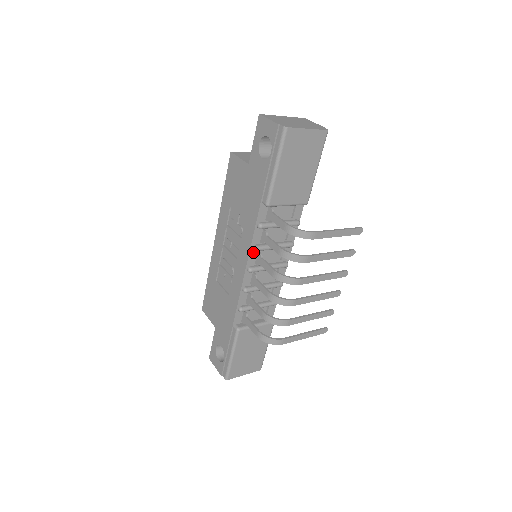
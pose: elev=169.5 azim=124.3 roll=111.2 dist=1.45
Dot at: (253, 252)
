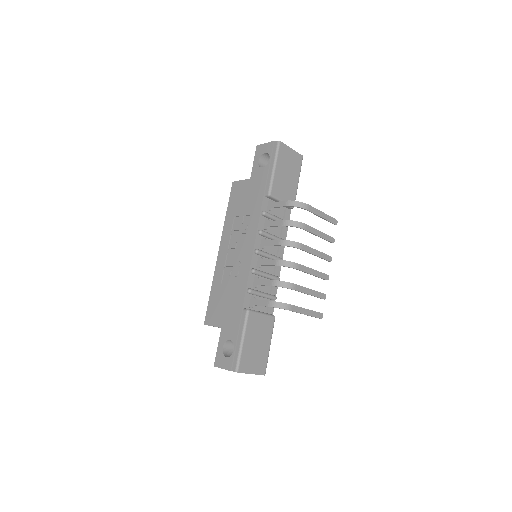
Dot at: (258, 237)
